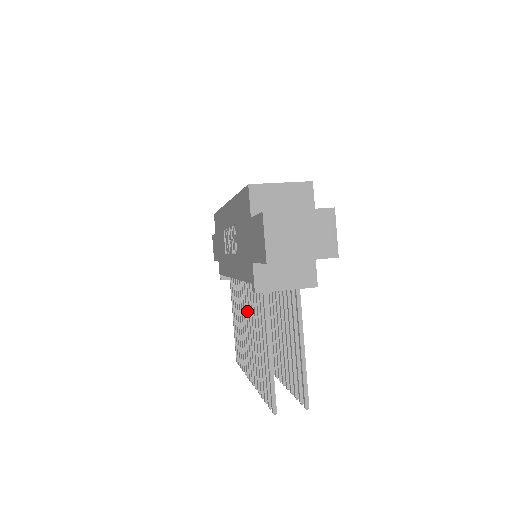
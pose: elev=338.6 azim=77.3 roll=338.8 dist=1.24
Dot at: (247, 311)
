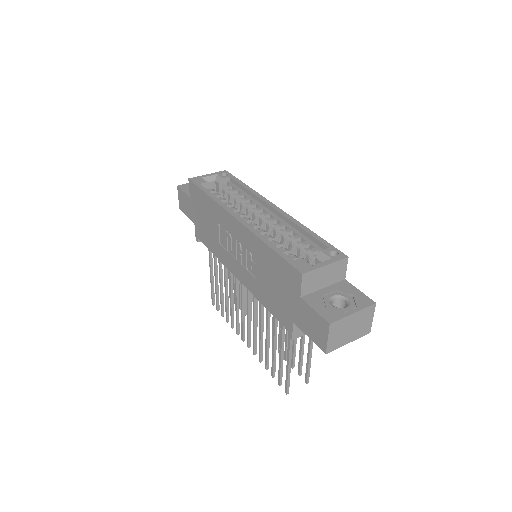
Dot at: (248, 302)
